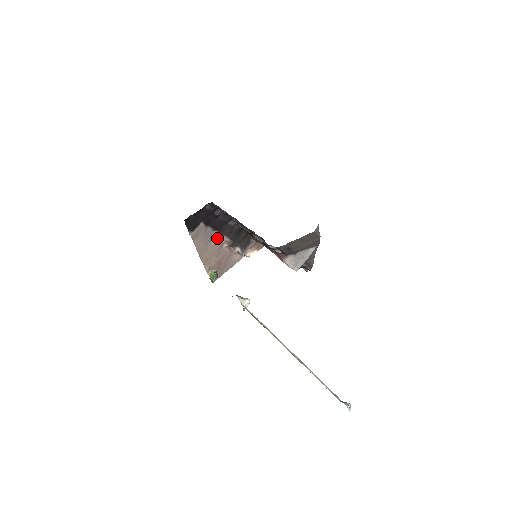
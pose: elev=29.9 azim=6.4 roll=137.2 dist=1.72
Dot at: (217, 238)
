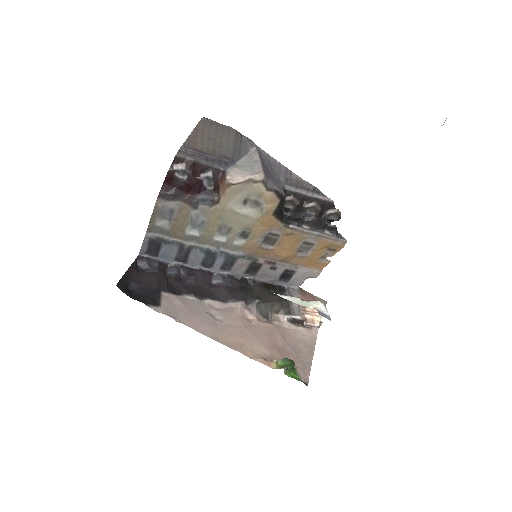
Dot at: (223, 312)
